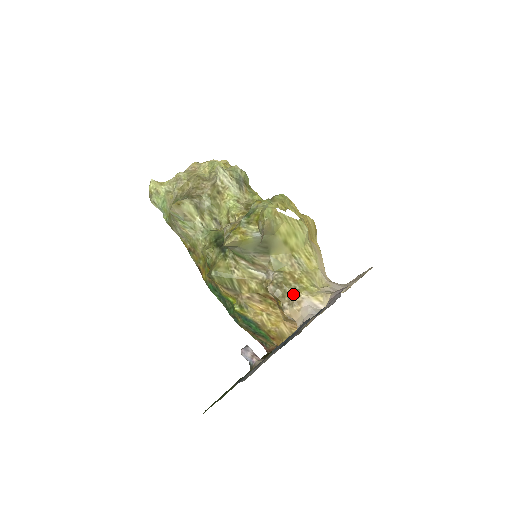
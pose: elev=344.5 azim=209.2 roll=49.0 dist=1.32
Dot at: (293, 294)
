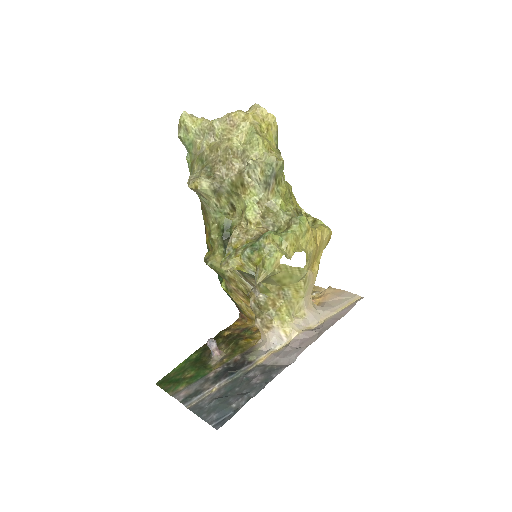
Dot at: (267, 318)
